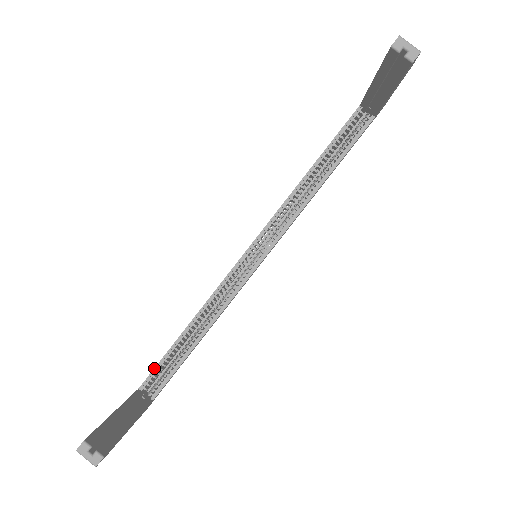
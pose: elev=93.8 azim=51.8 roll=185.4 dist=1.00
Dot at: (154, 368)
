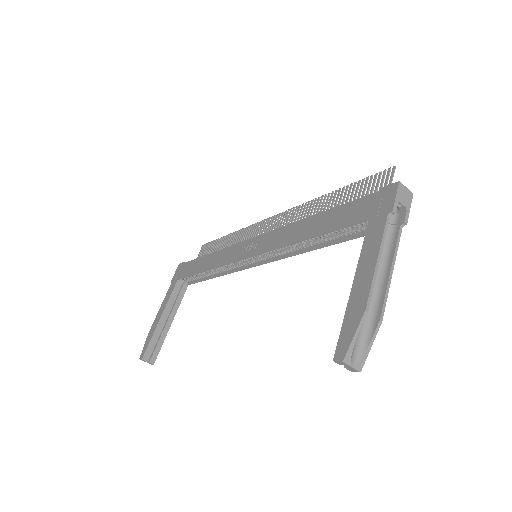
Dot at: (186, 276)
